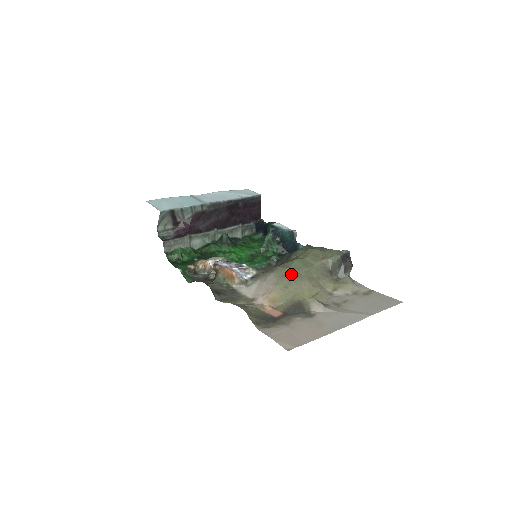
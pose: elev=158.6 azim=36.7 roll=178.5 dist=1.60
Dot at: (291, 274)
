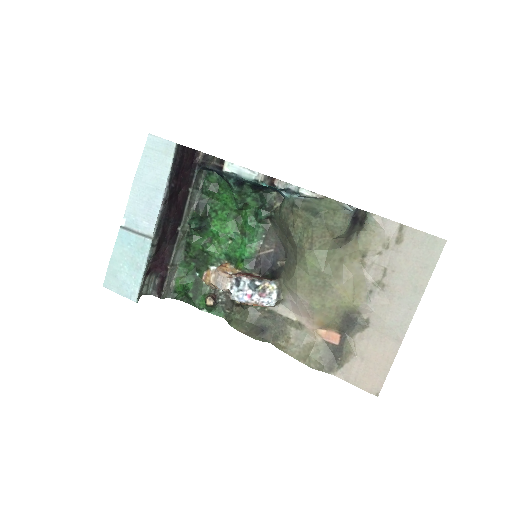
Dot at: (316, 285)
